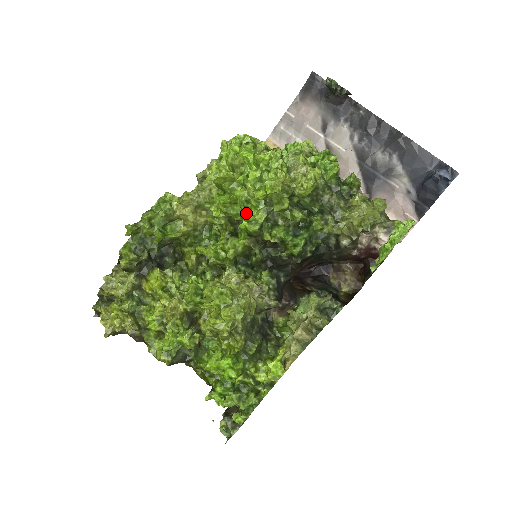
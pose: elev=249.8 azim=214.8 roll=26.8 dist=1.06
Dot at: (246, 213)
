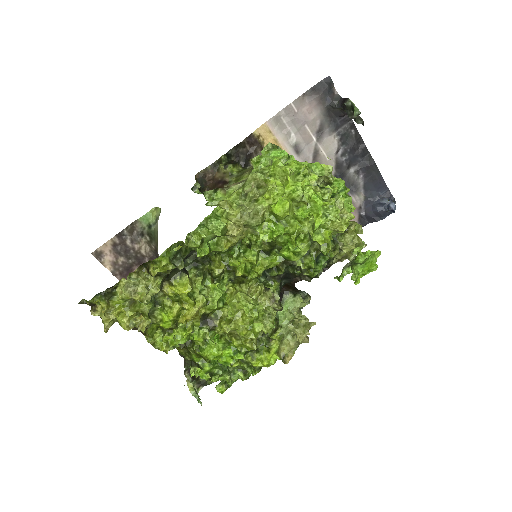
Dot at: (296, 246)
